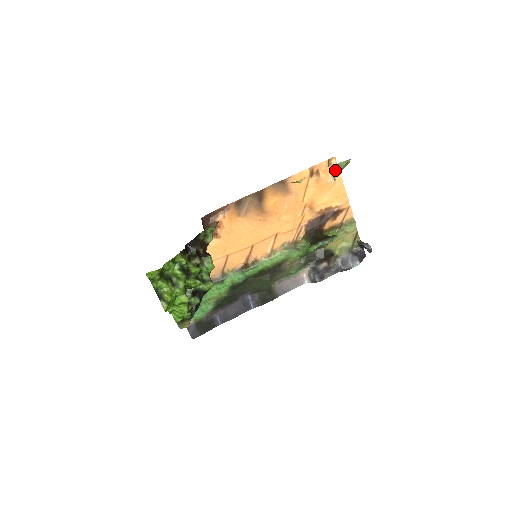
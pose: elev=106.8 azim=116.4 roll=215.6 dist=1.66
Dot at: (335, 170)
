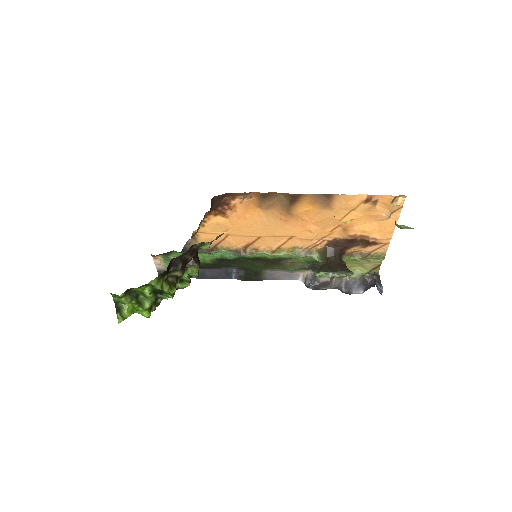
Dot at: (397, 207)
